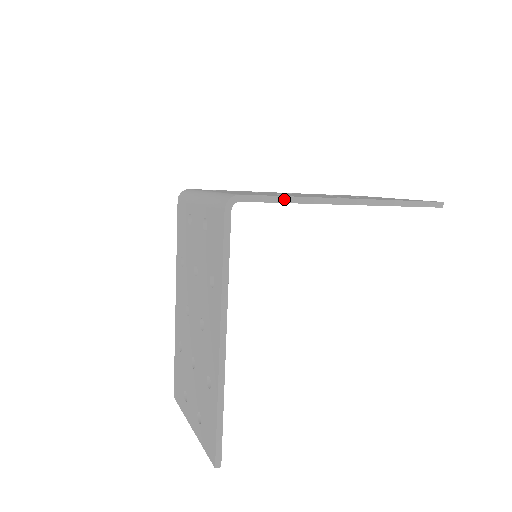
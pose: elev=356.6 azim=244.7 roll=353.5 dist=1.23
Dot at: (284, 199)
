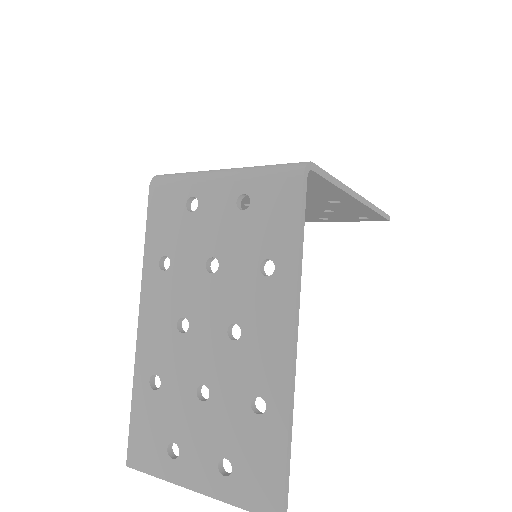
Dot at: (332, 179)
